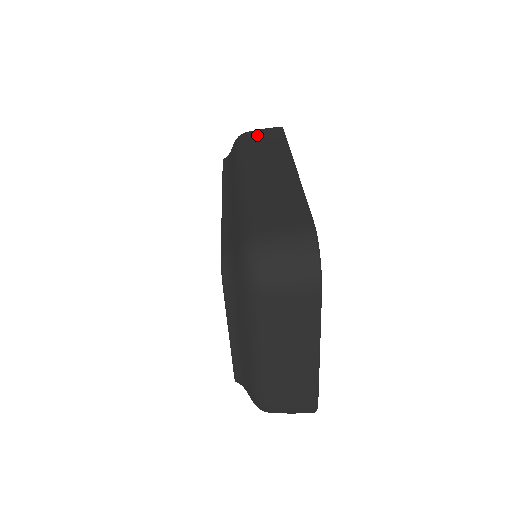
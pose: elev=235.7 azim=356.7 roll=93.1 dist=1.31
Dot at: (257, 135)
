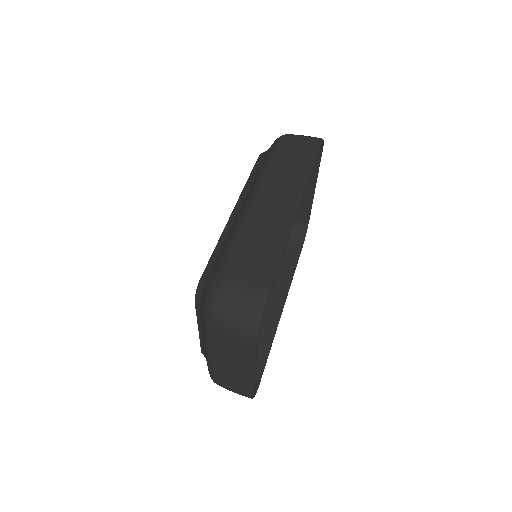
Dot at: (292, 146)
